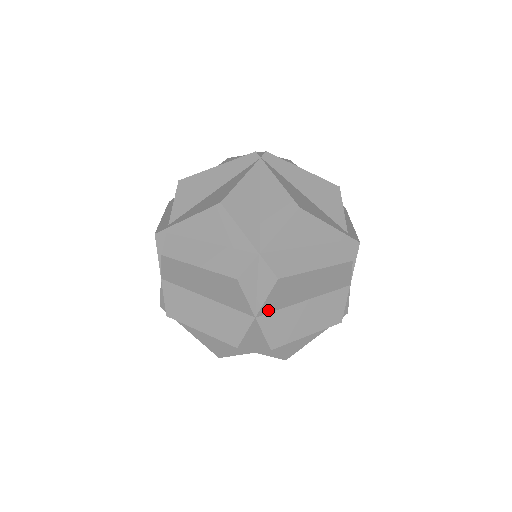
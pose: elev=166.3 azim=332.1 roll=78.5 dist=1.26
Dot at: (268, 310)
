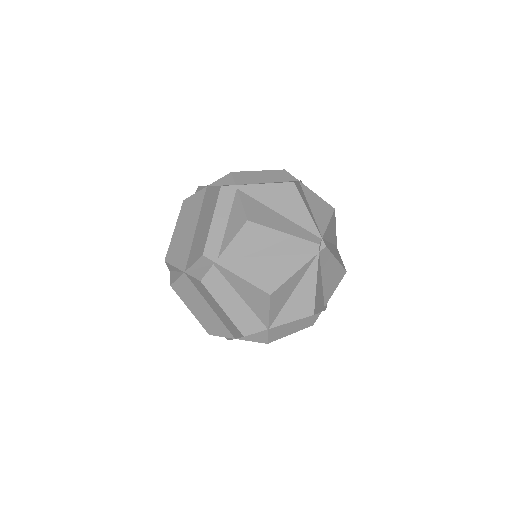
Dot at: occluded
